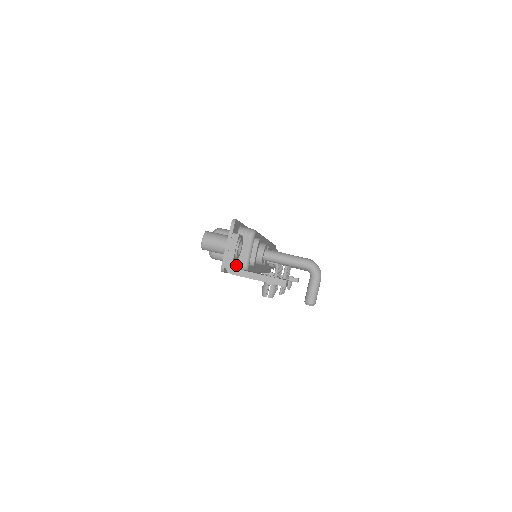
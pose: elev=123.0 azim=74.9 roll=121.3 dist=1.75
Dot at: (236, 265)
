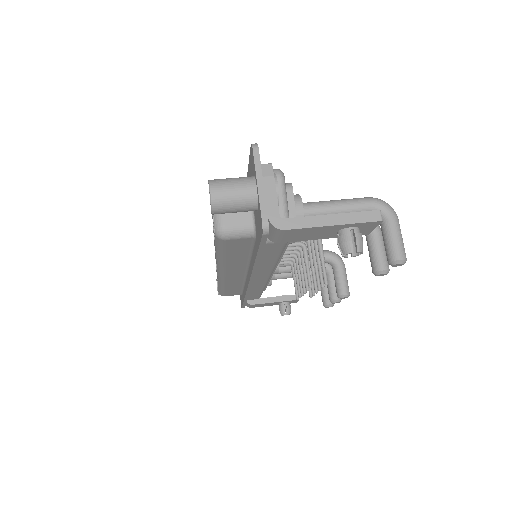
Dot at: occluded
